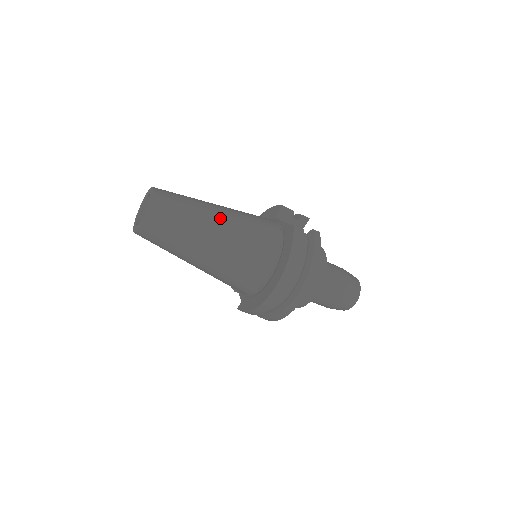
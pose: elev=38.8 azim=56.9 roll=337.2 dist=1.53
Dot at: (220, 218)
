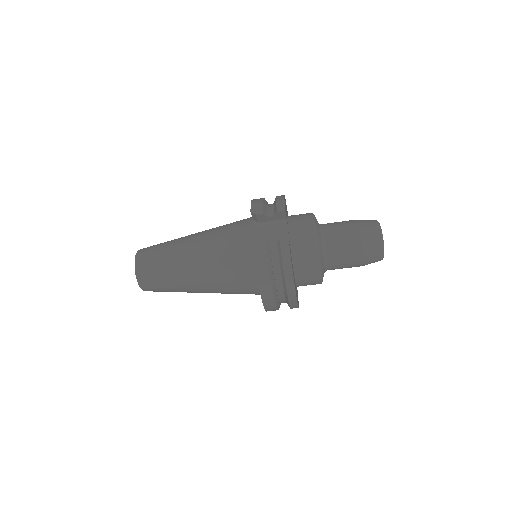
Dot at: (192, 265)
